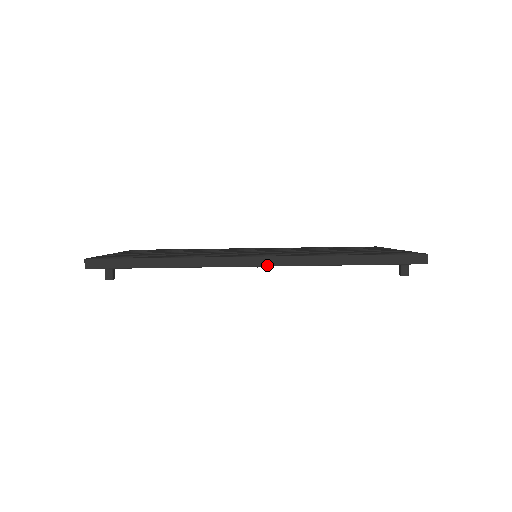
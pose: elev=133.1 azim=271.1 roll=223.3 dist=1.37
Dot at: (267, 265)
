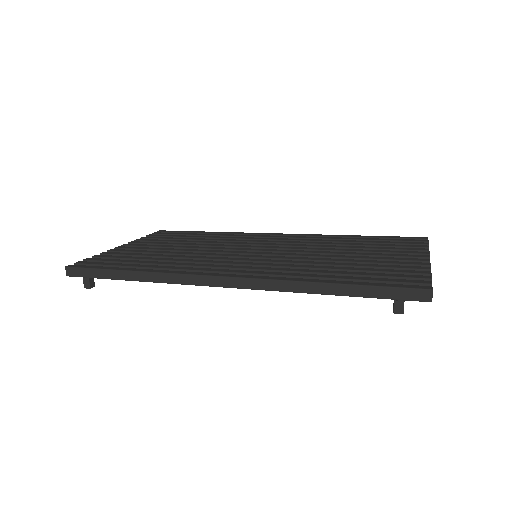
Dot at: (232, 287)
